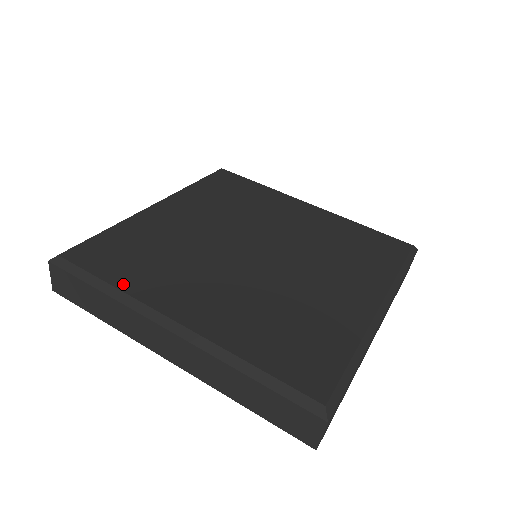
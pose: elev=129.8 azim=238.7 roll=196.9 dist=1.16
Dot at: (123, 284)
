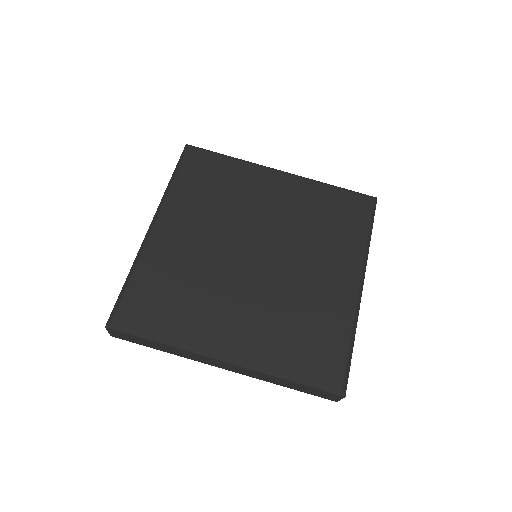
Dot at: (175, 333)
